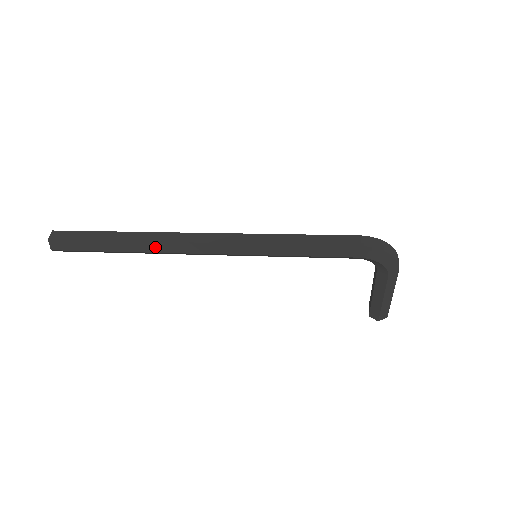
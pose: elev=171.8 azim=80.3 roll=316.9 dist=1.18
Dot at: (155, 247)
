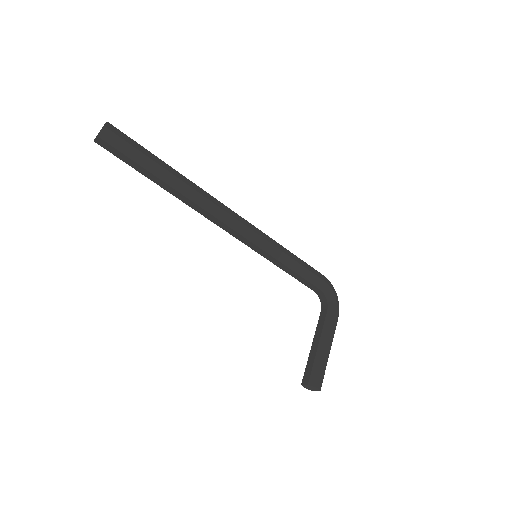
Dot at: (200, 190)
